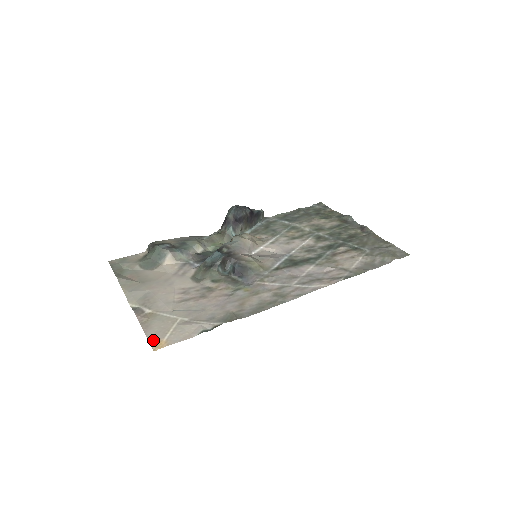
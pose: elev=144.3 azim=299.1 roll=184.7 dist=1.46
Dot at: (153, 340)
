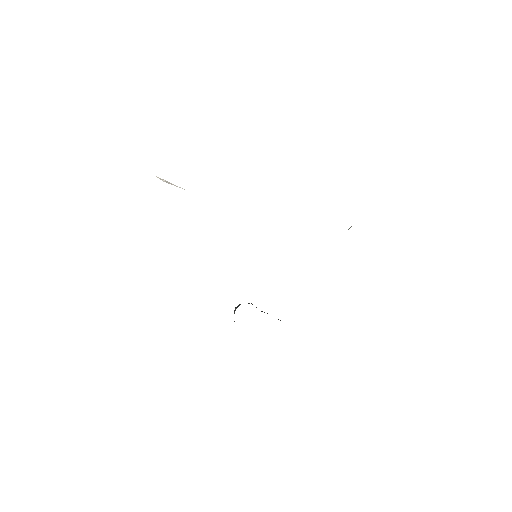
Dot at: occluded
